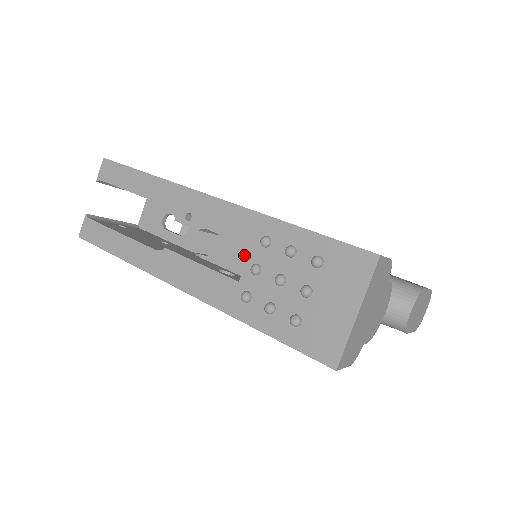
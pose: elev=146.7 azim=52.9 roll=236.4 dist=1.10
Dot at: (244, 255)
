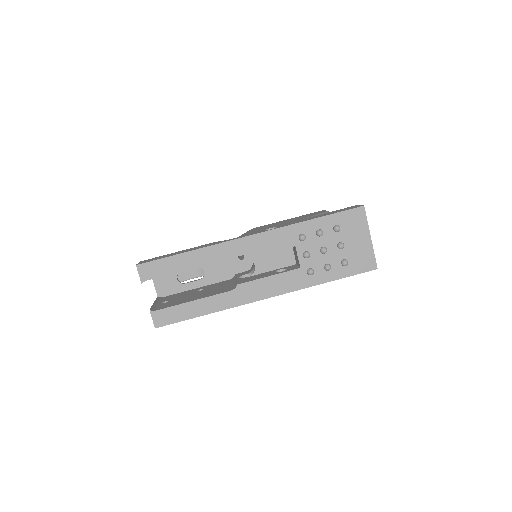
Dot at: (278, 255)
